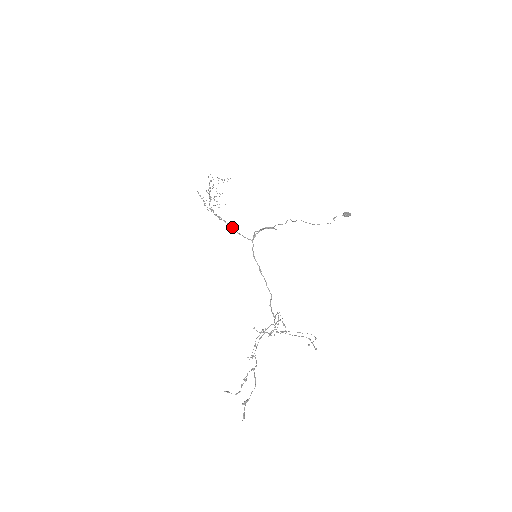
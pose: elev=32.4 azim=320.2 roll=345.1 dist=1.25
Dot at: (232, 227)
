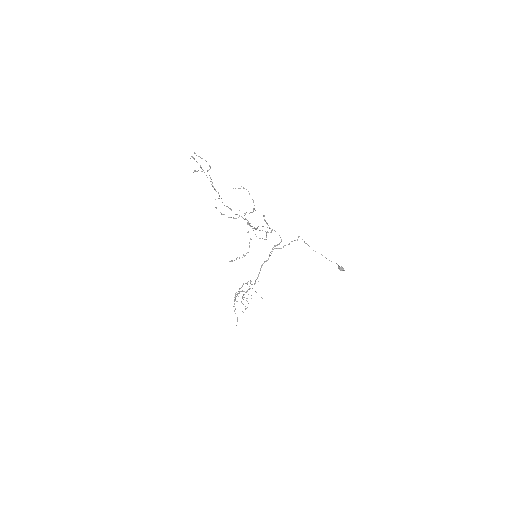
Dot at: (246, 292)
